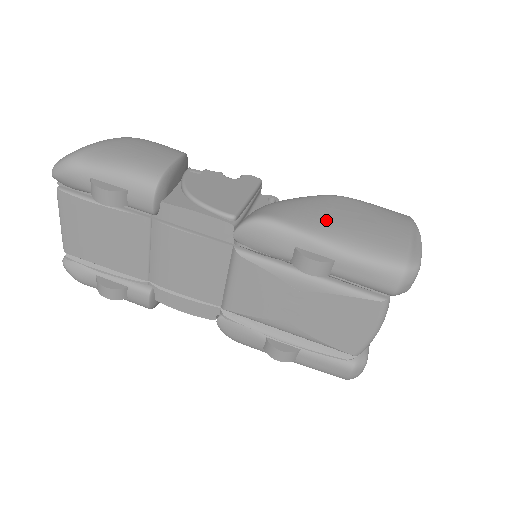
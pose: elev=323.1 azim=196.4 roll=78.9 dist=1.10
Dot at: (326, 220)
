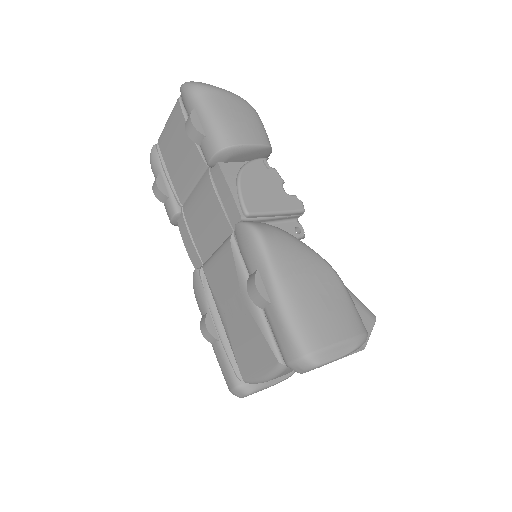
Dot at: (296, 274)
